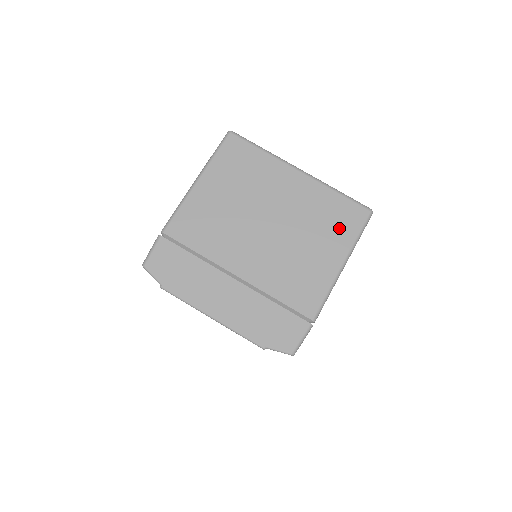
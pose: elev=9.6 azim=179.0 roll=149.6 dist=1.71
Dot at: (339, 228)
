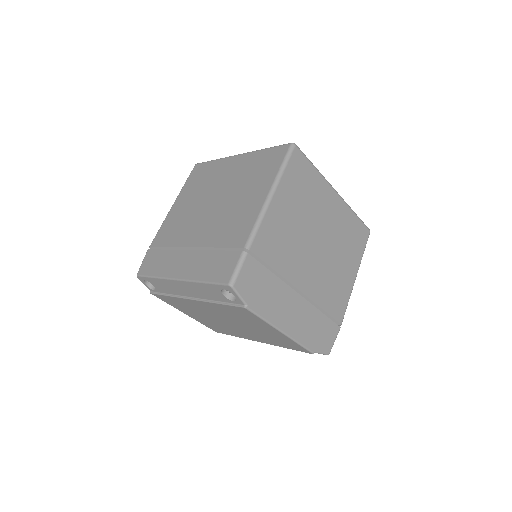
Dot at: (356, 245)
